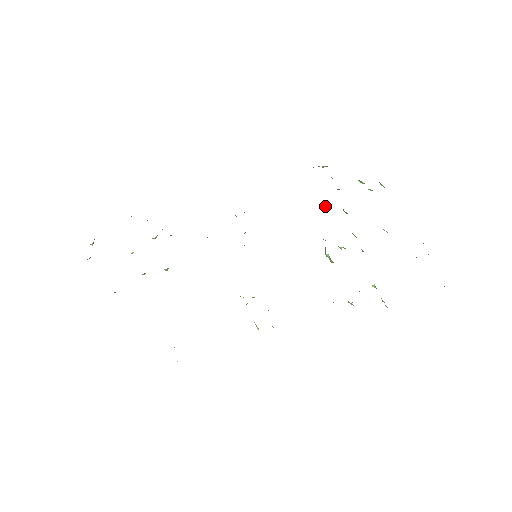
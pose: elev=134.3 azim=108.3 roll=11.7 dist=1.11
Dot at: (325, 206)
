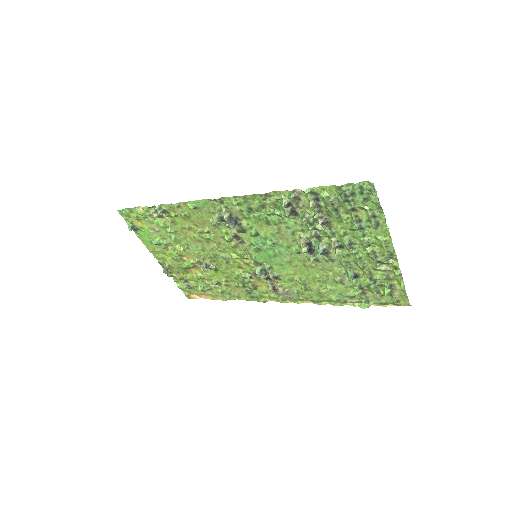
Dot at: (334, 277)
